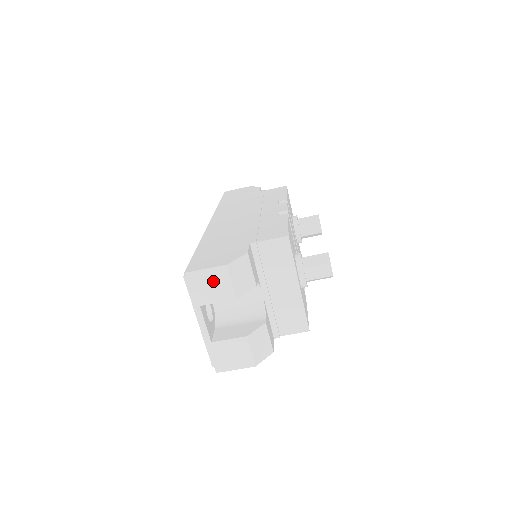
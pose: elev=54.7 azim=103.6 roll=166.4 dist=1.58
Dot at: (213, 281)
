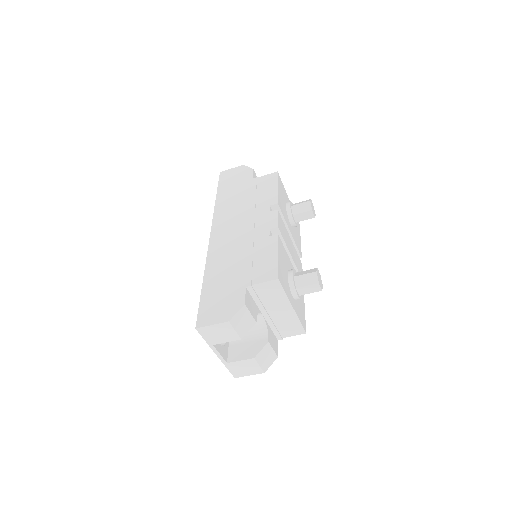
Dot at: (220, 331)
